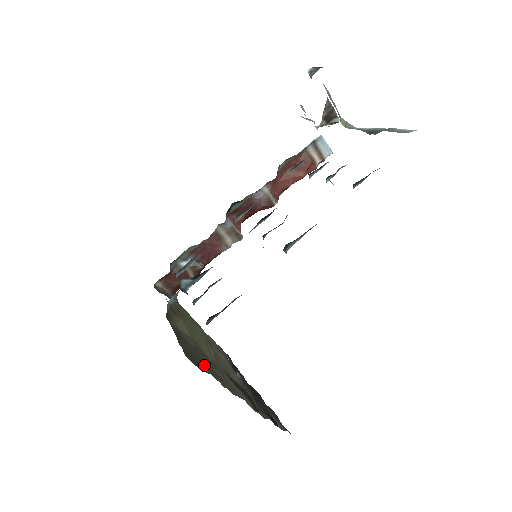
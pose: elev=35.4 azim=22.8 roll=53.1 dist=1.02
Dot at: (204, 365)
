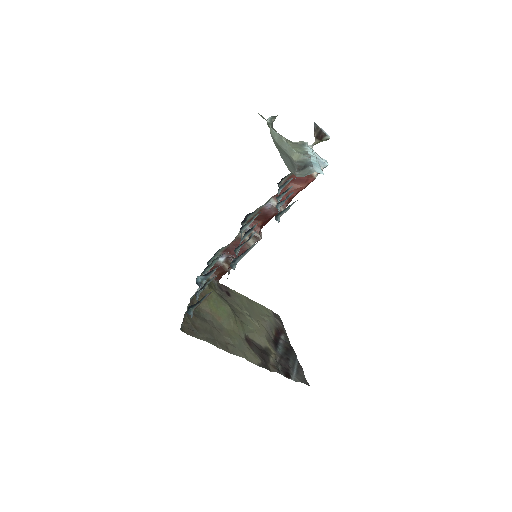
Dot at: (203, 334)
